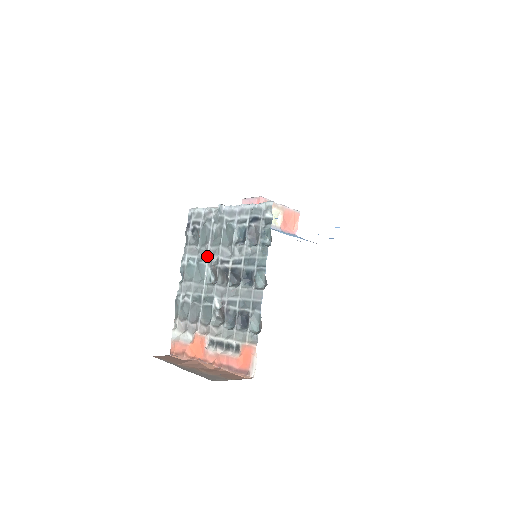
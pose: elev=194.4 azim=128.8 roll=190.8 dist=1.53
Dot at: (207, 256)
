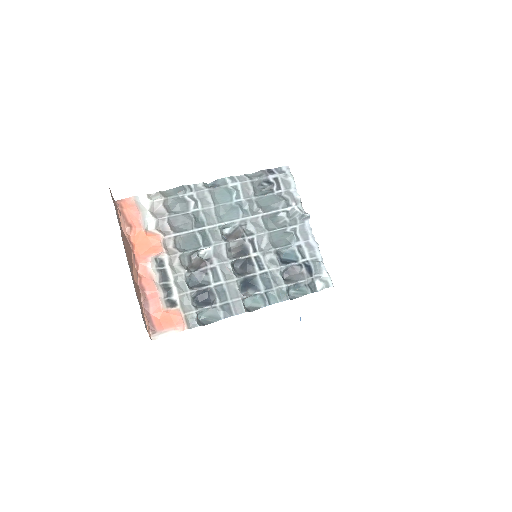
Dot at: (250, 216)
